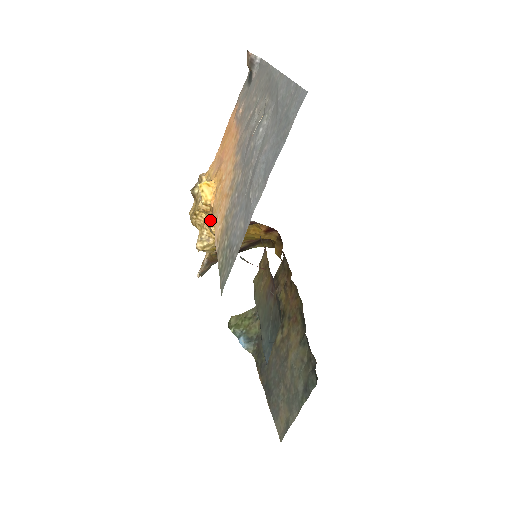
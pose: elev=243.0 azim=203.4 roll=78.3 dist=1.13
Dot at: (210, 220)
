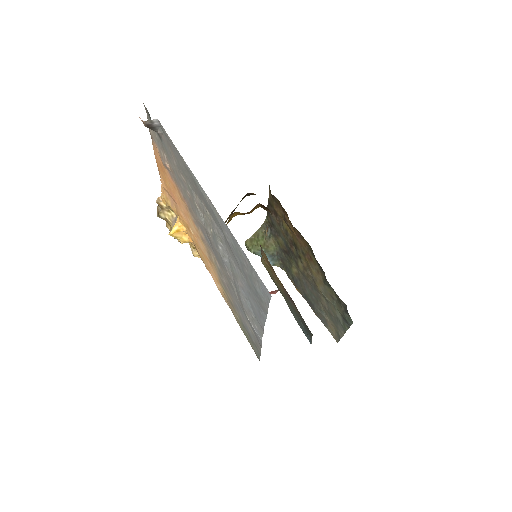
Dot at: occluded
